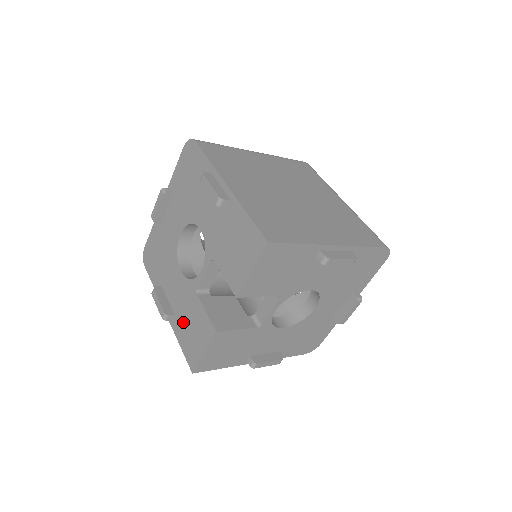
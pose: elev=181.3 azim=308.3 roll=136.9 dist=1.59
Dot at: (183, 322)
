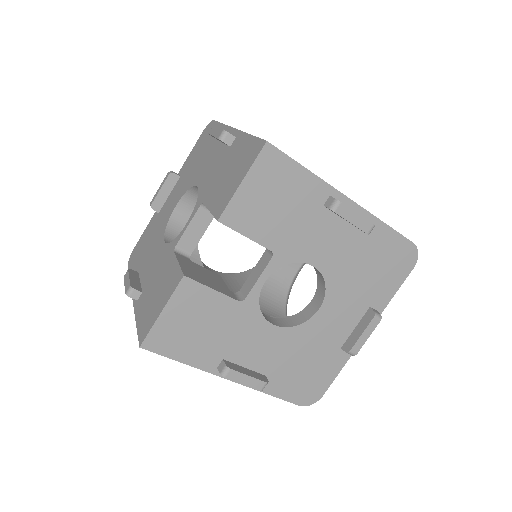
Dot at: (149, 293)
